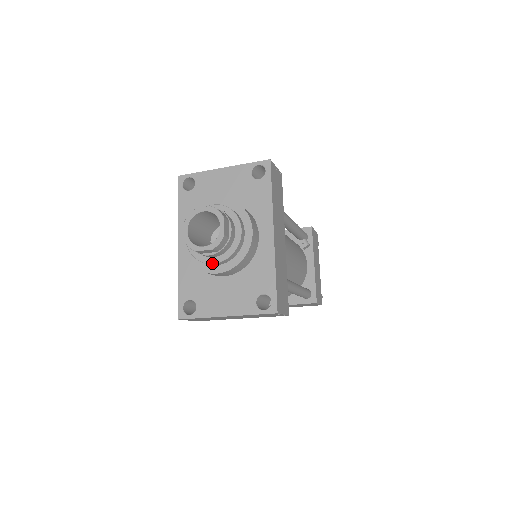
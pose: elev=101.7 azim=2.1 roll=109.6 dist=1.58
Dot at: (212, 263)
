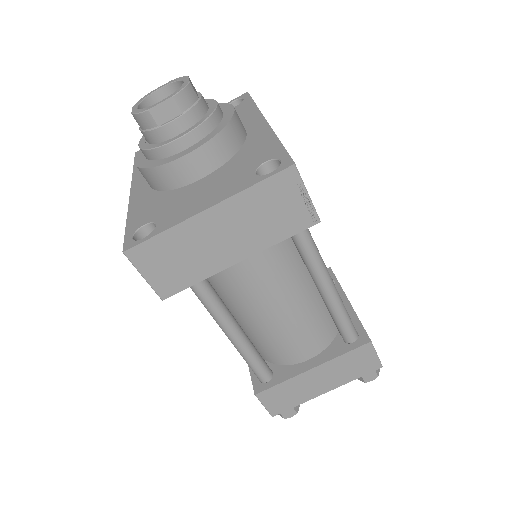
Dot at: (176, 138)
